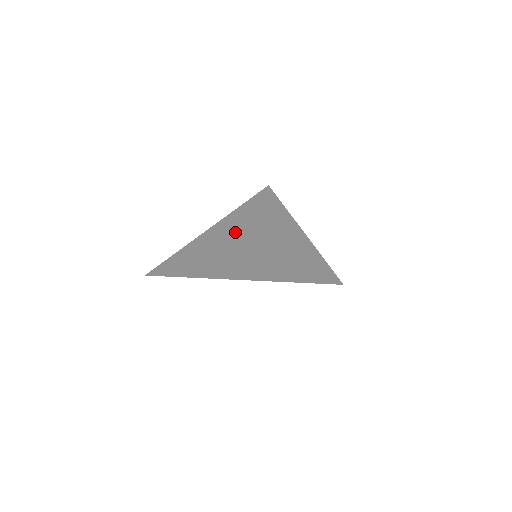
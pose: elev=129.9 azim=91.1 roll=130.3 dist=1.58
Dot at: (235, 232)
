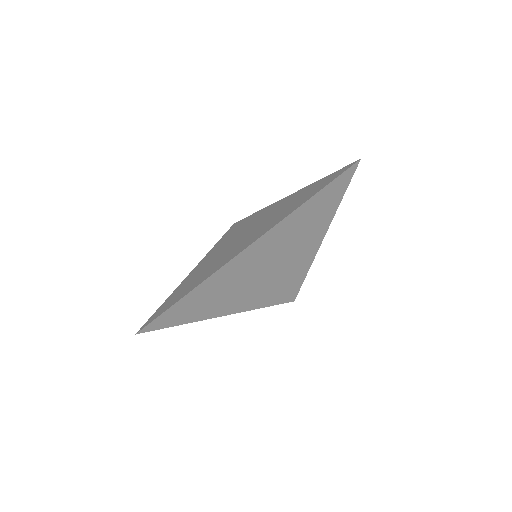
Dot at: (229, 243)
